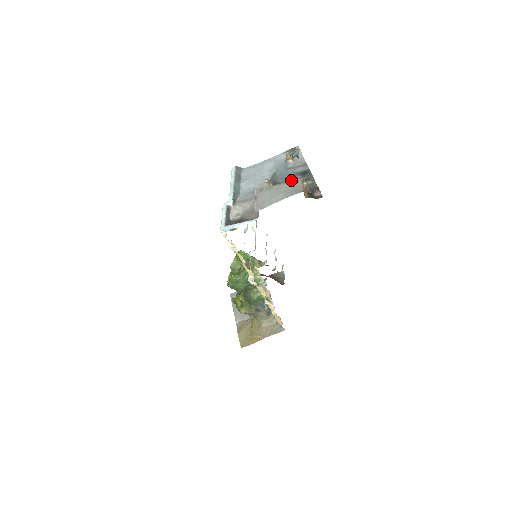
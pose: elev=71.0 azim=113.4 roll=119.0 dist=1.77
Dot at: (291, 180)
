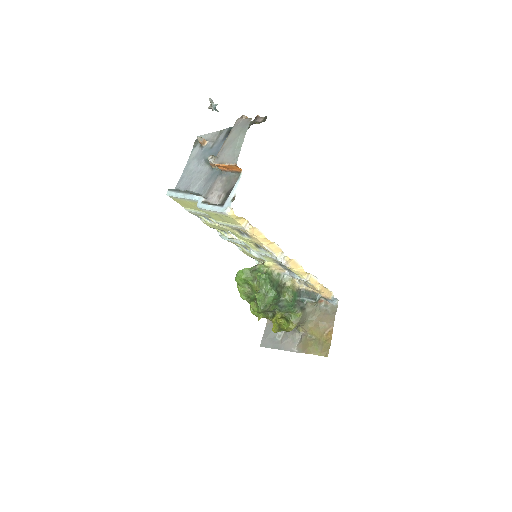
Dot at: occluded
